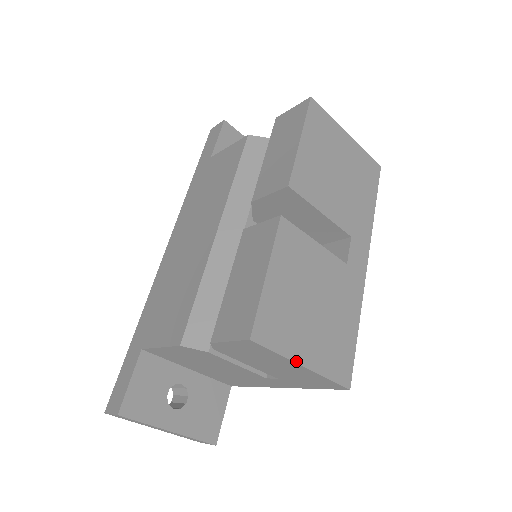
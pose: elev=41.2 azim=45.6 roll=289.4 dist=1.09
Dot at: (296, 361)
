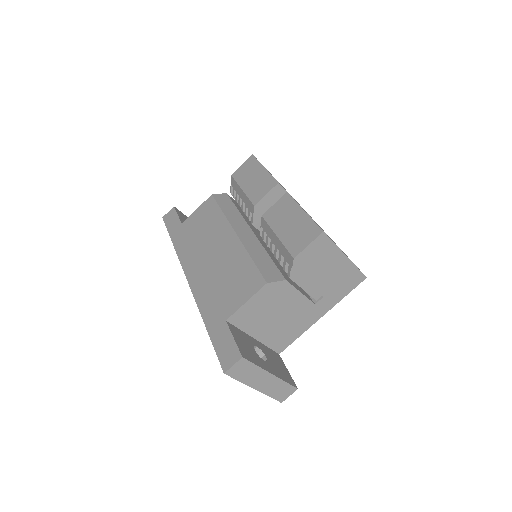
Dot at: (342, 252)
